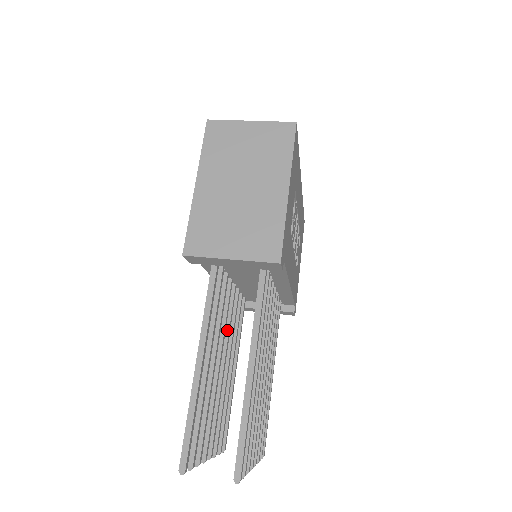
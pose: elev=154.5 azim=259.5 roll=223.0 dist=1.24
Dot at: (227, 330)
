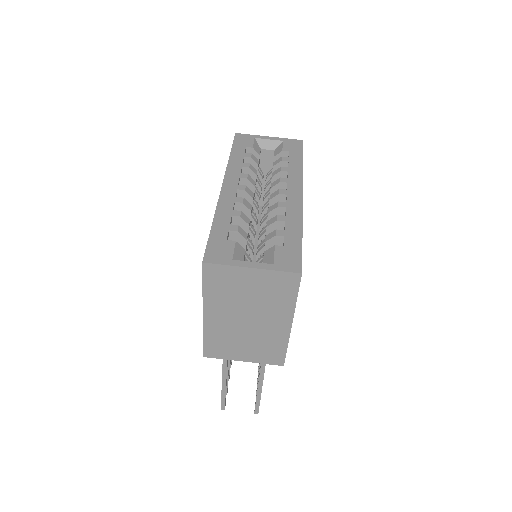
Dot at: occluded
